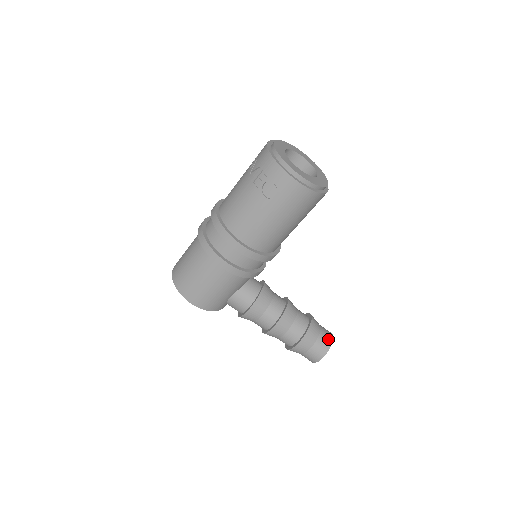
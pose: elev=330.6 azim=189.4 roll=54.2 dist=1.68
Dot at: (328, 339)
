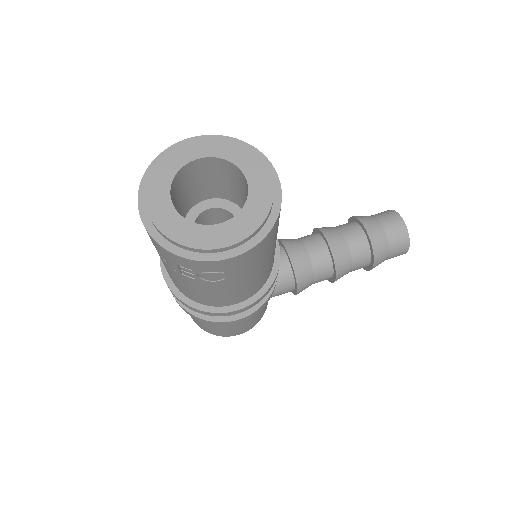
Dot at: (400, 232)
